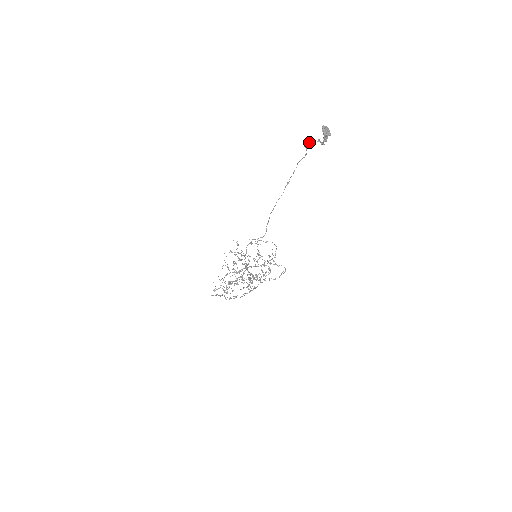
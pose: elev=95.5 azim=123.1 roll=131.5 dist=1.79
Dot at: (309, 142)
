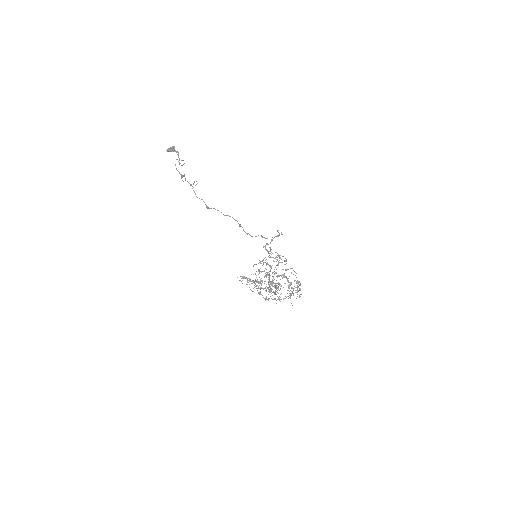
Dot at: occluded
